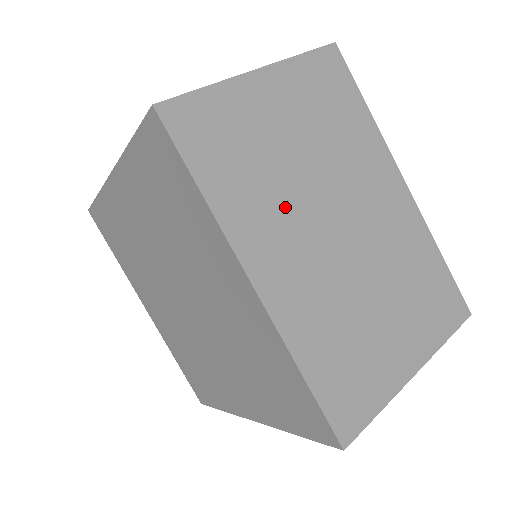
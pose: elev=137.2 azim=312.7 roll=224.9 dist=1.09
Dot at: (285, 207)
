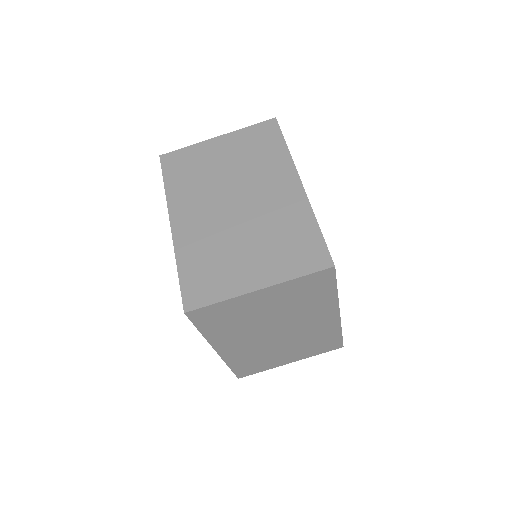
Dot at: (248, 331)
